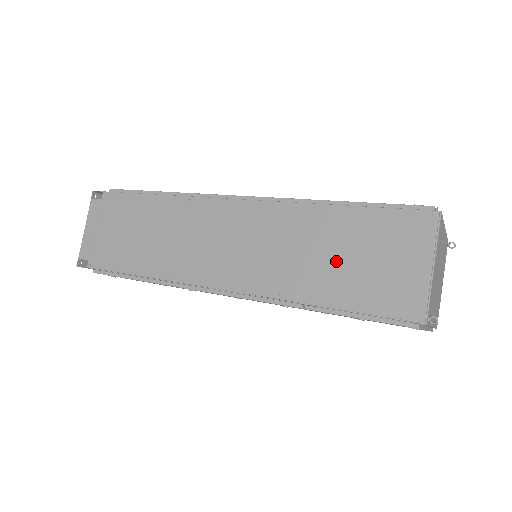
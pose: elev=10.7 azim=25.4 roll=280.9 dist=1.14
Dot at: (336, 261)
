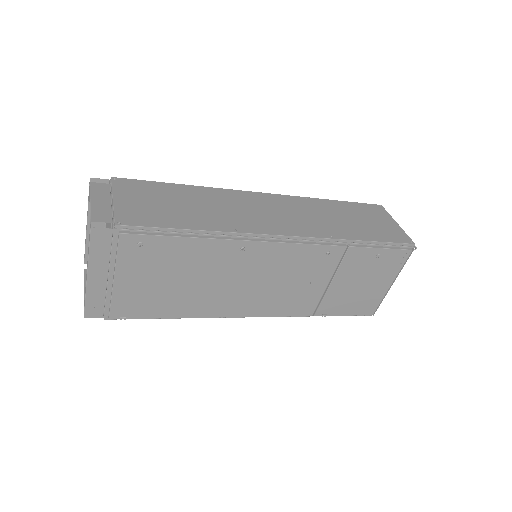
Dot at: (351, 221)
